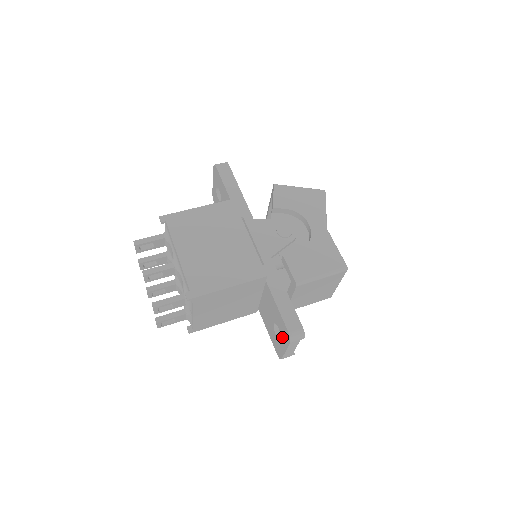
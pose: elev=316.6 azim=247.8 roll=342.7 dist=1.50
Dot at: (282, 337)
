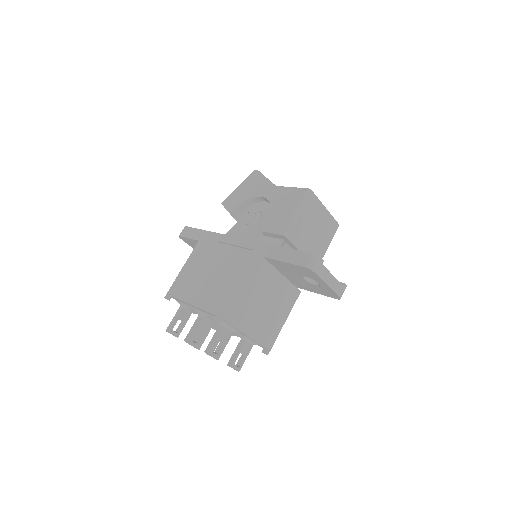
Dot at: (313, 279)
